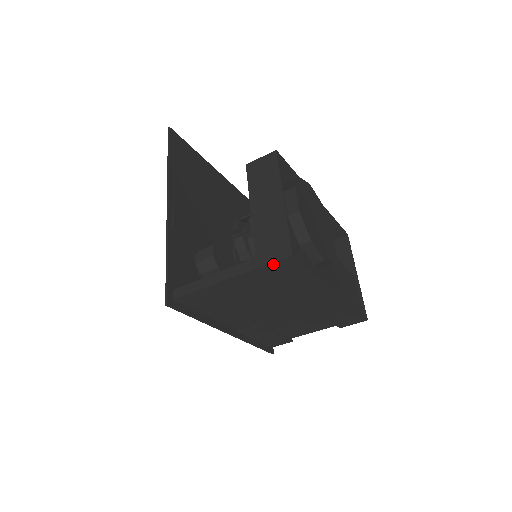
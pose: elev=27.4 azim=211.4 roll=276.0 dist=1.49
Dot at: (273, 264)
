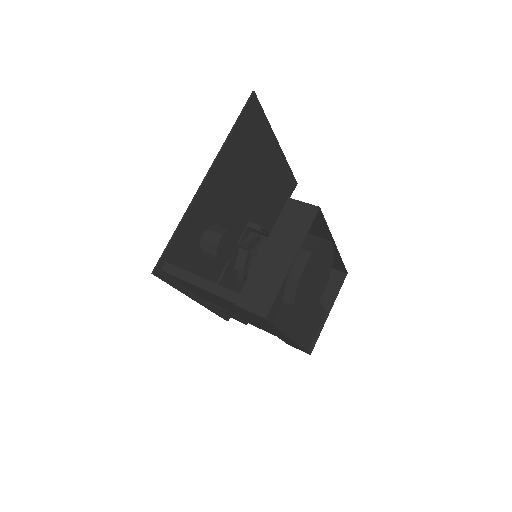
Dot at: (248, 311)
